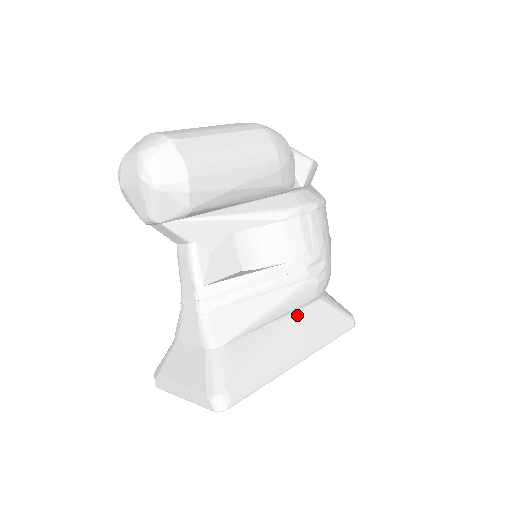
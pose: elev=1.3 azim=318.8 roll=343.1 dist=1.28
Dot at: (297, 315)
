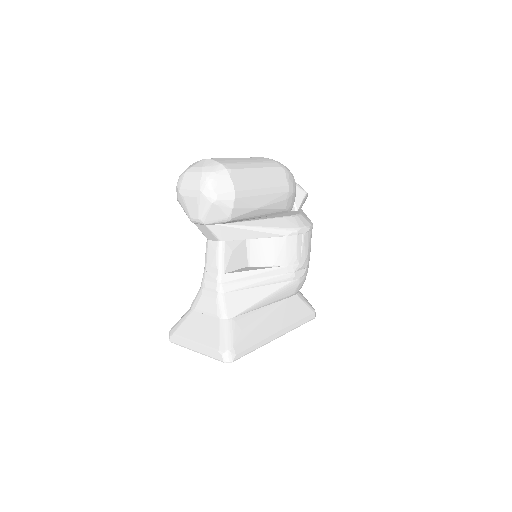
Dot at: (281, 304)
